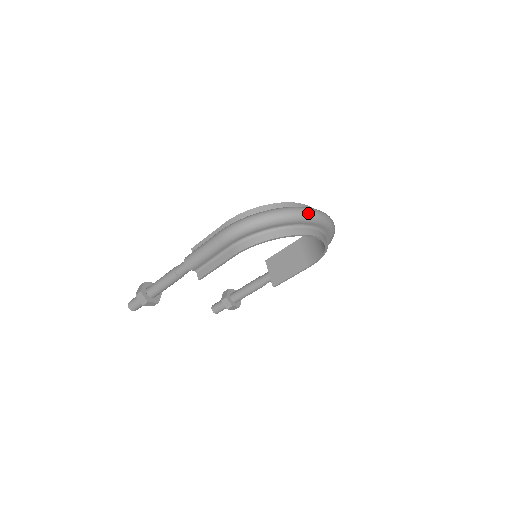
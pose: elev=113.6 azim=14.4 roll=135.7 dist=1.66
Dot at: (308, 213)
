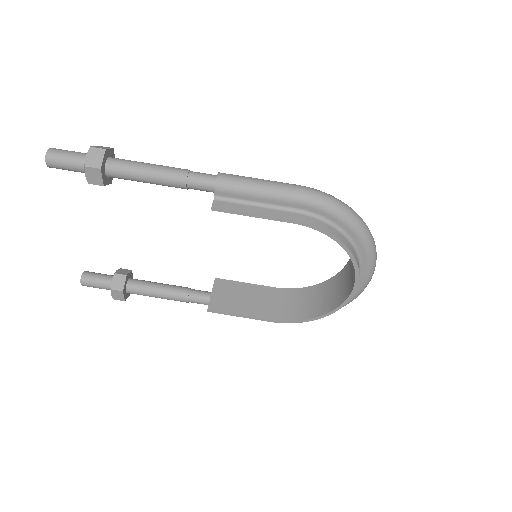
Dot at: occluded
